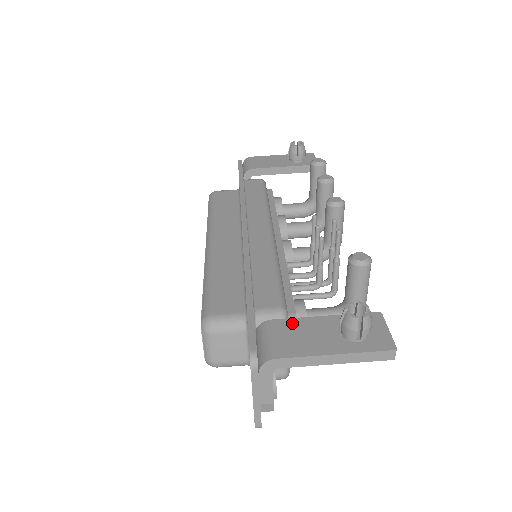
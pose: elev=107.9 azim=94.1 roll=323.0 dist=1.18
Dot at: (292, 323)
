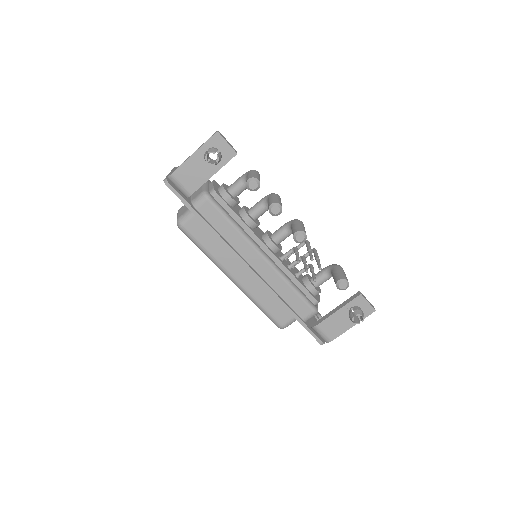
Dot at: (327, 322)
